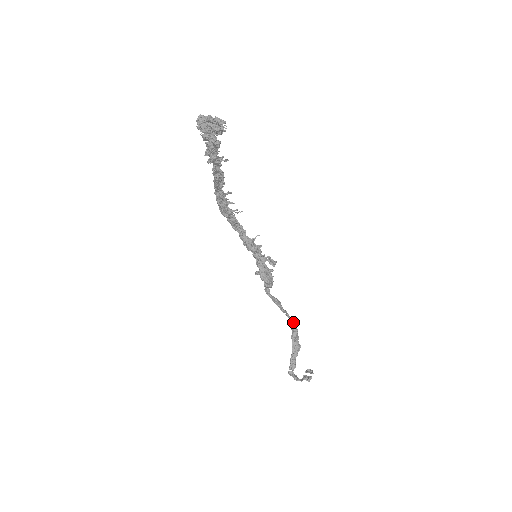
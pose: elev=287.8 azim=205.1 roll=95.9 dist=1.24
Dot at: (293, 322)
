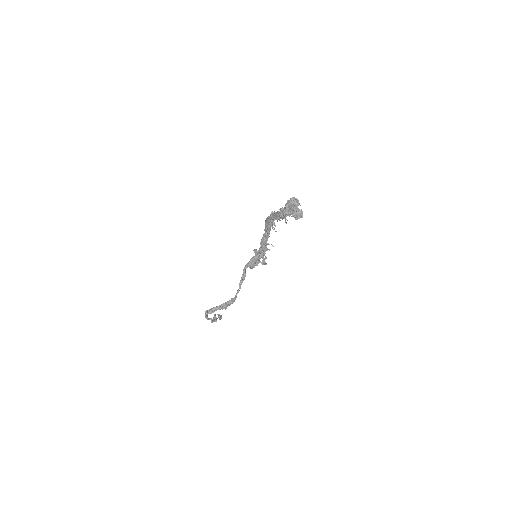
Dot at: occluded
